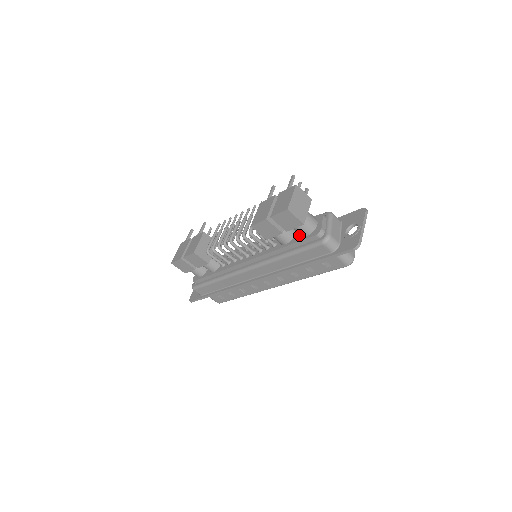
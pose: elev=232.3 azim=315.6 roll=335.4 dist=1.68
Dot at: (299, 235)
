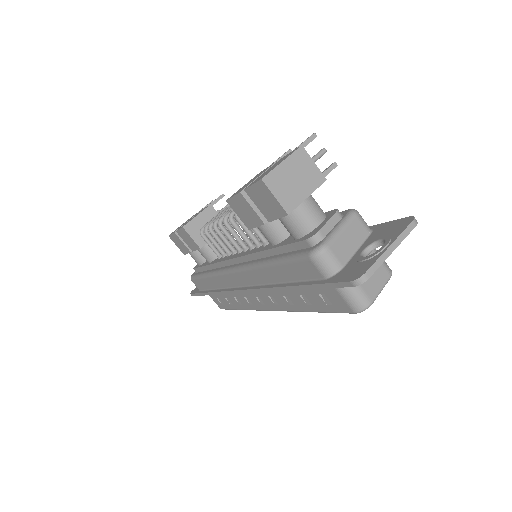
Dot at: occluded
